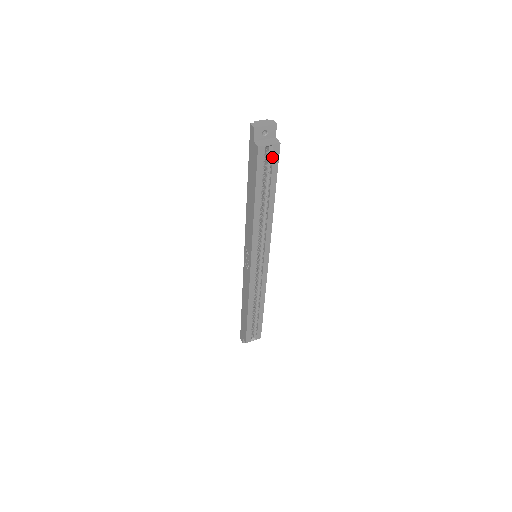
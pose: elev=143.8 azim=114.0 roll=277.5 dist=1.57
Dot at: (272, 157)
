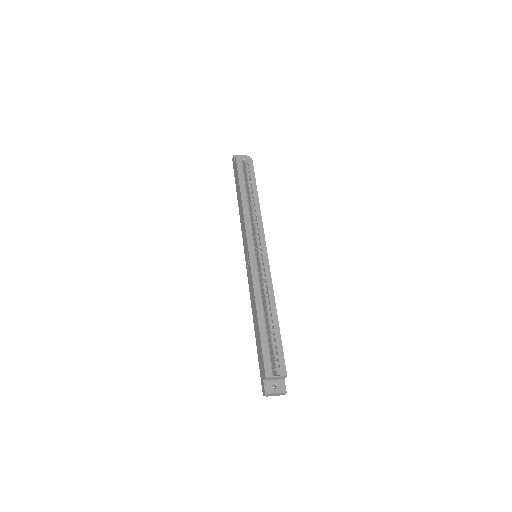
Dot at: (248, 166)
